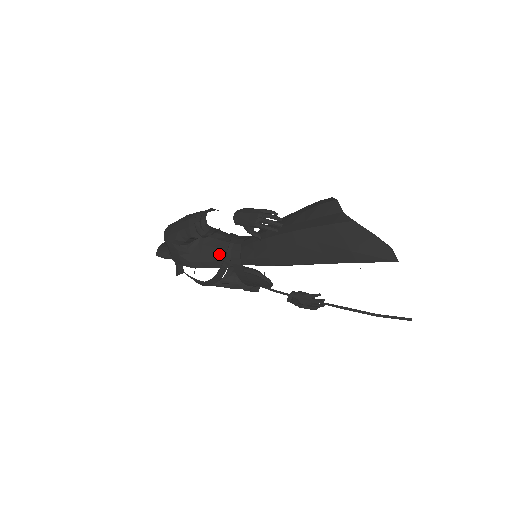
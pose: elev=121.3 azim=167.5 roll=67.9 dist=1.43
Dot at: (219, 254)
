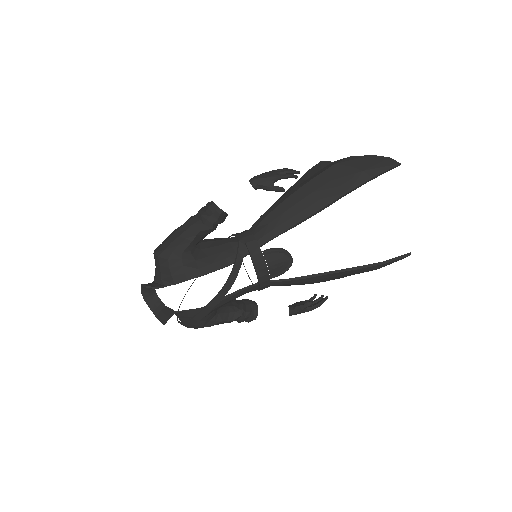
Dot at: (229, 248)
